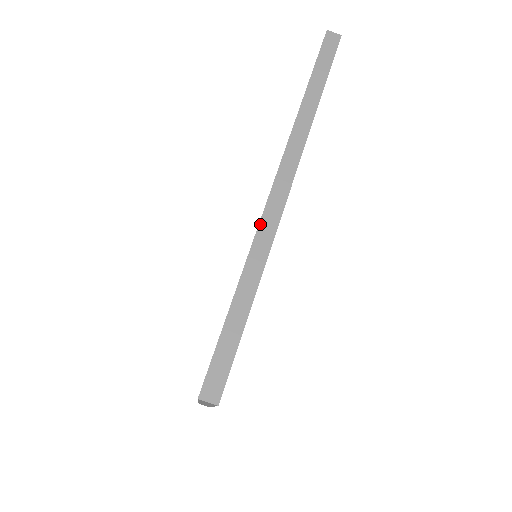
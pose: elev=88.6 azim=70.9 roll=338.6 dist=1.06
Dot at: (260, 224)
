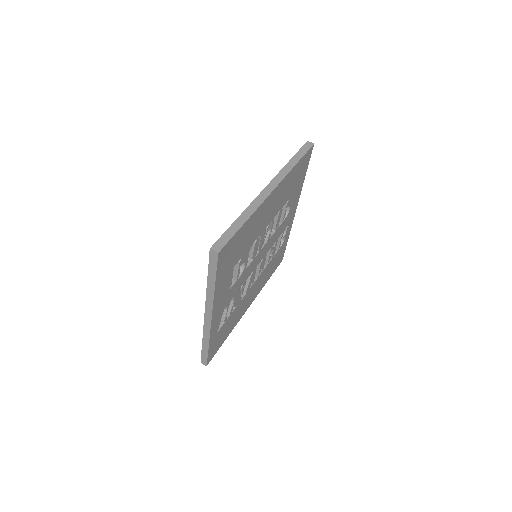
Dot at: (255, 199)
